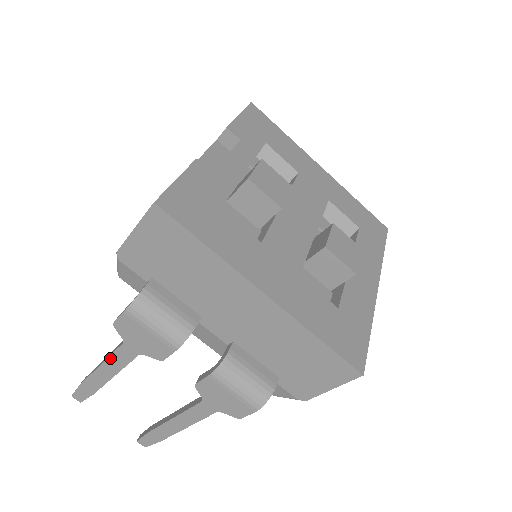
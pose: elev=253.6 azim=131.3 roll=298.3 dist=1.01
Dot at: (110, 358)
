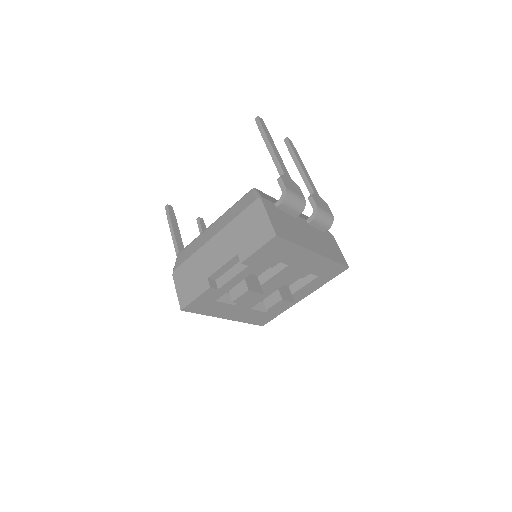
Dot at: (176, 251)
